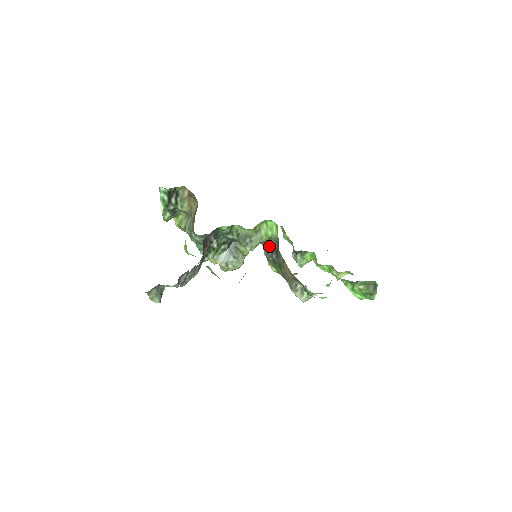
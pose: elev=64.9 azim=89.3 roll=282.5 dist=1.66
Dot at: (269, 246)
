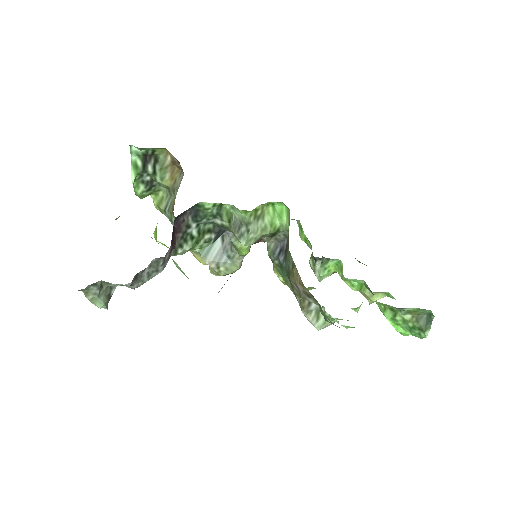
Dot at: (276, 243)
